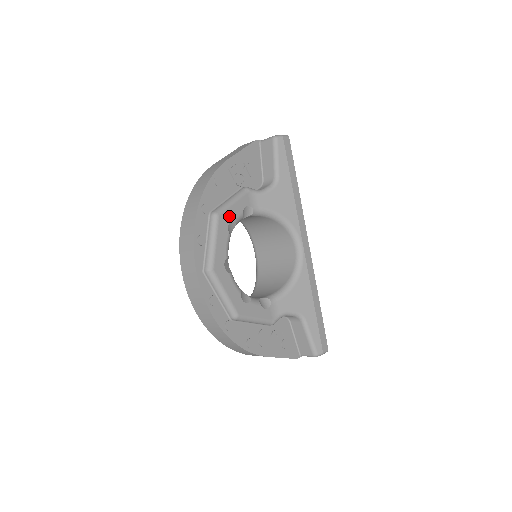
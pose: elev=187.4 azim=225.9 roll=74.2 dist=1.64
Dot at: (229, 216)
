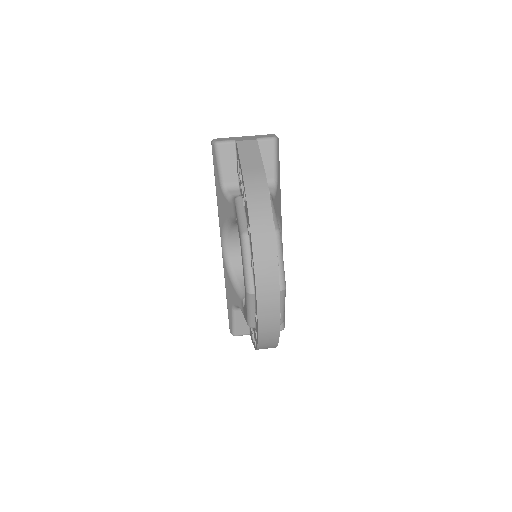
Dot at: occluded
